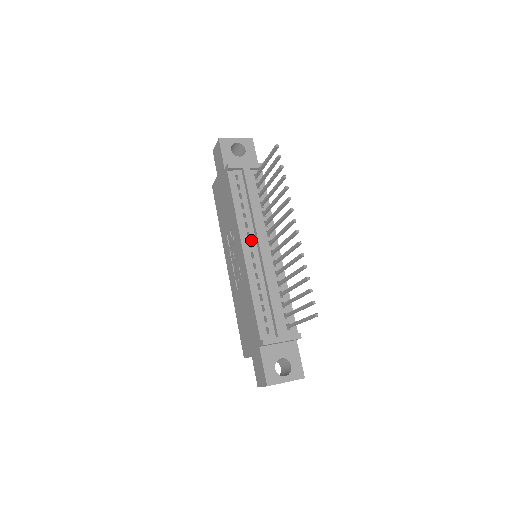
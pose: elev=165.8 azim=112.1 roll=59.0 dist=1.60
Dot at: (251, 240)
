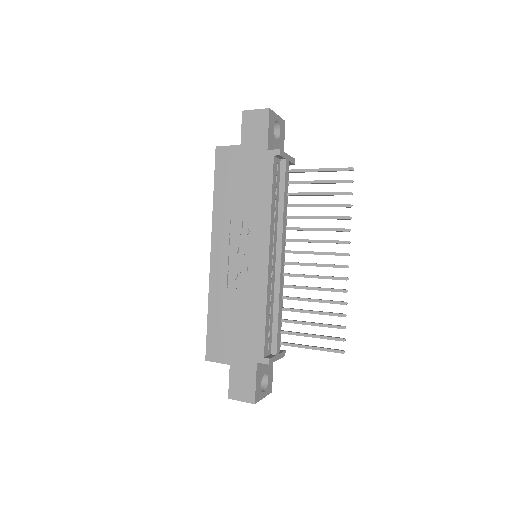
Dot at: (274, 245)
